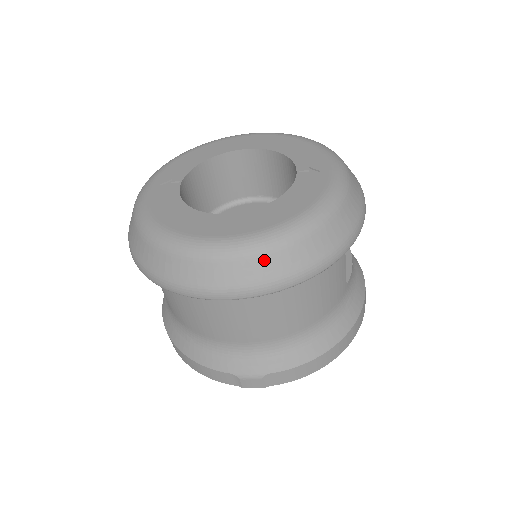
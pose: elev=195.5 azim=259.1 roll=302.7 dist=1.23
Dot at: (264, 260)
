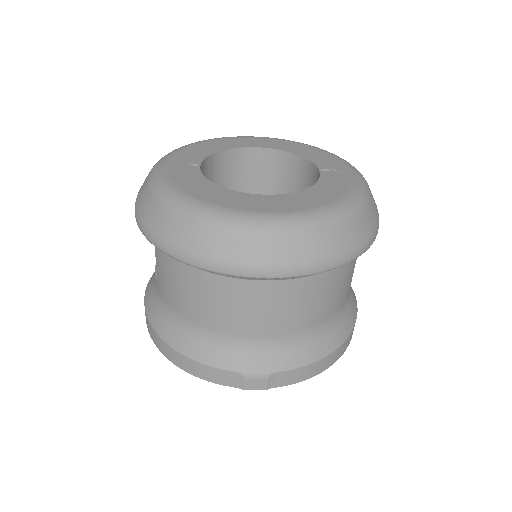
Dot at: (307, 239)
